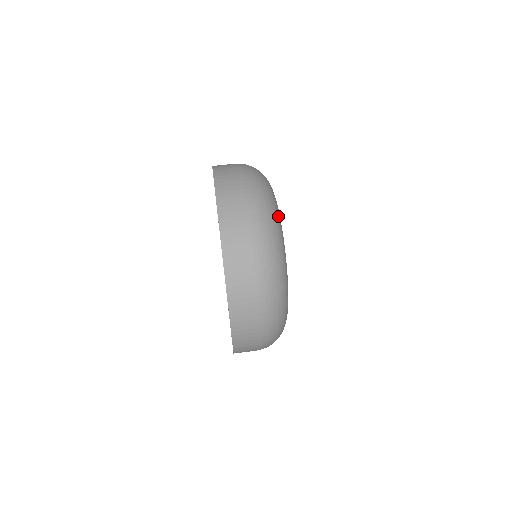
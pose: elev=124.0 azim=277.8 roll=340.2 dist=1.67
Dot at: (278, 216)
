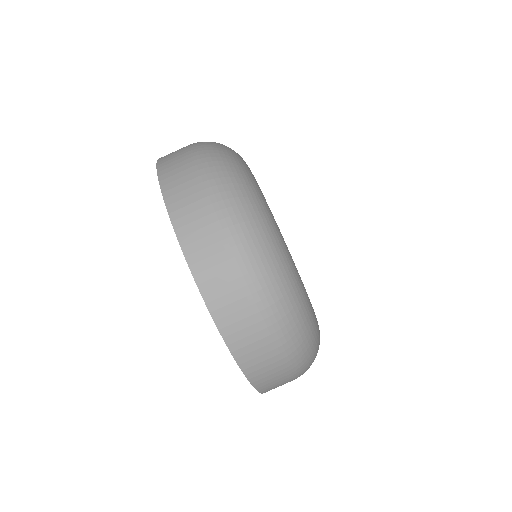
Dot at: (290, 264)
